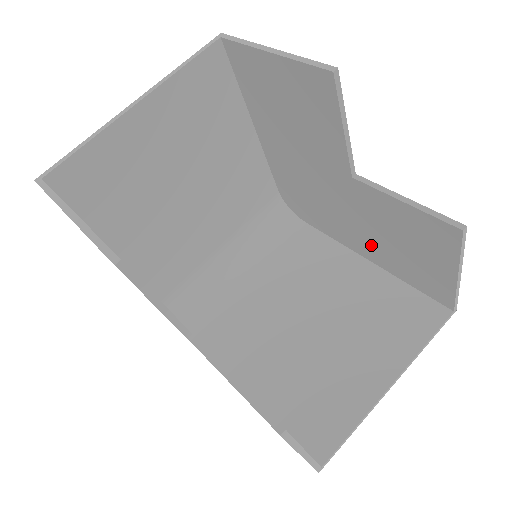
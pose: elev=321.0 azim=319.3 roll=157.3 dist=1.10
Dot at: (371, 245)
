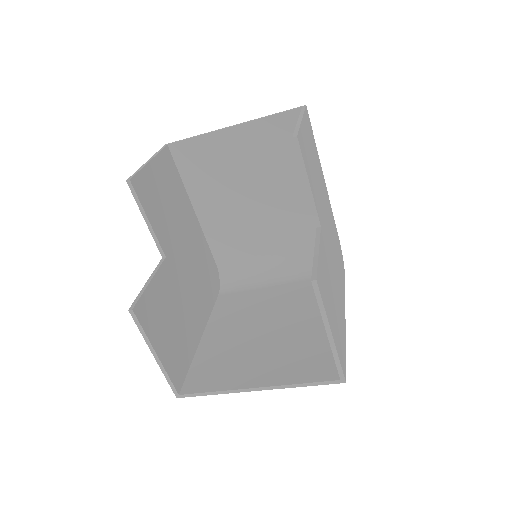
Dot at: occluded
